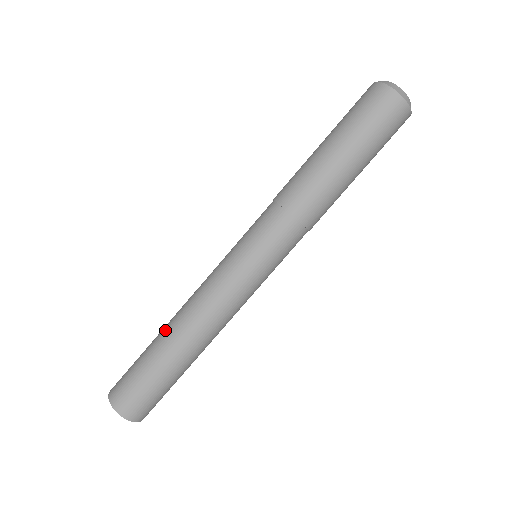
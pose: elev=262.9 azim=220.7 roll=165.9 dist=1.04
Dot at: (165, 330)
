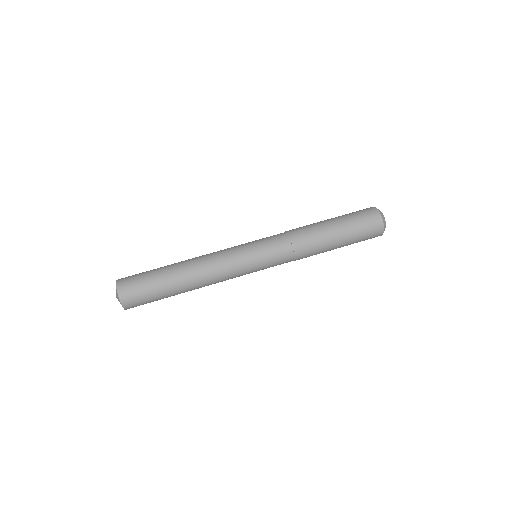
Dot at: (178, 264)
